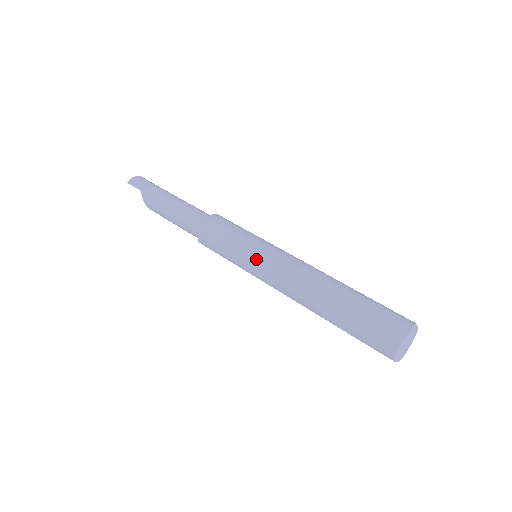
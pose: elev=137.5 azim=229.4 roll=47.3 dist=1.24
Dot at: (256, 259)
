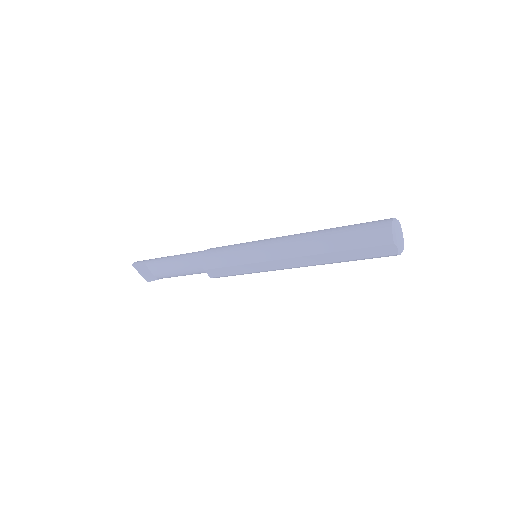
Dot at: (257, 245)
